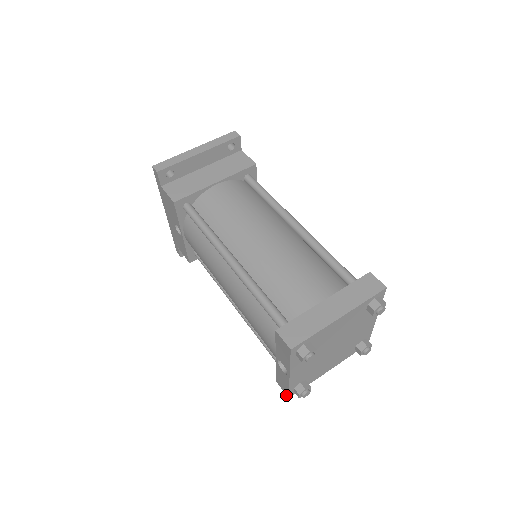
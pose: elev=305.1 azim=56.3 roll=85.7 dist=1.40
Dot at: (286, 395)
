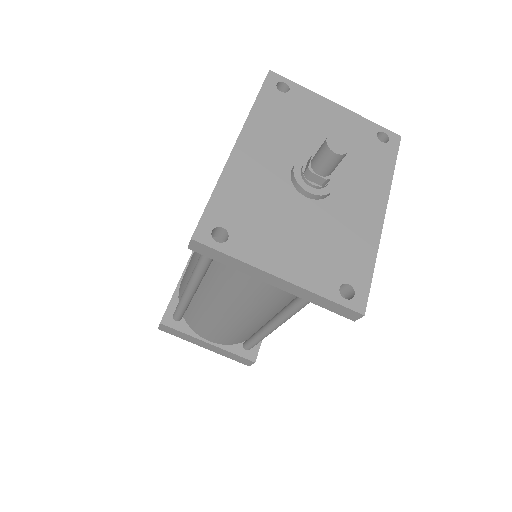
Dot at: occluded
